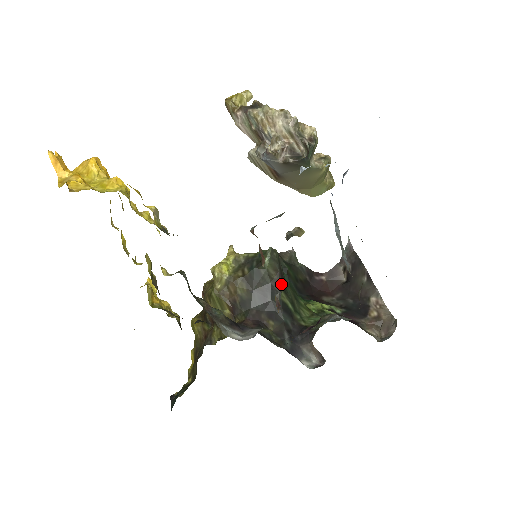
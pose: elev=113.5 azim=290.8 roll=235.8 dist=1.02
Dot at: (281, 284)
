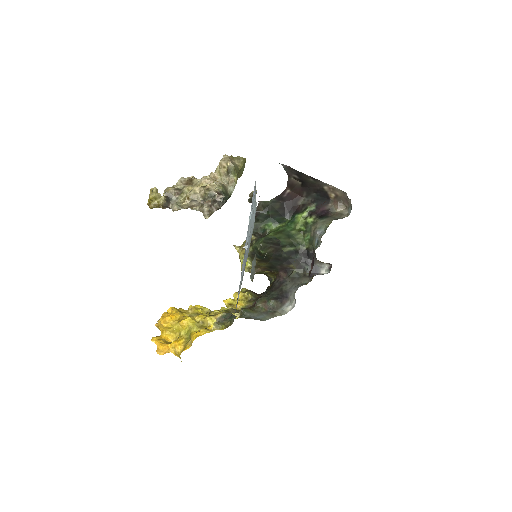
Dot at: (278, 247)
